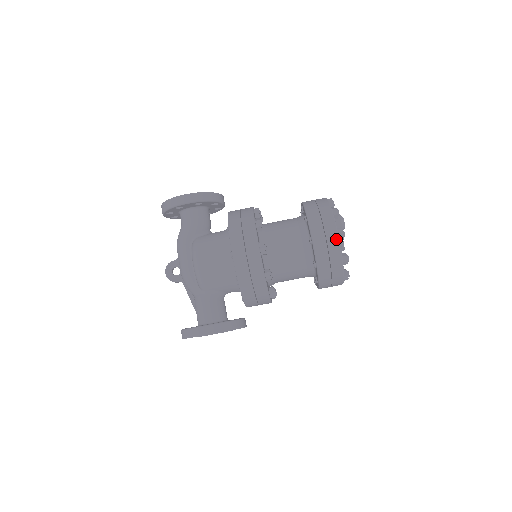
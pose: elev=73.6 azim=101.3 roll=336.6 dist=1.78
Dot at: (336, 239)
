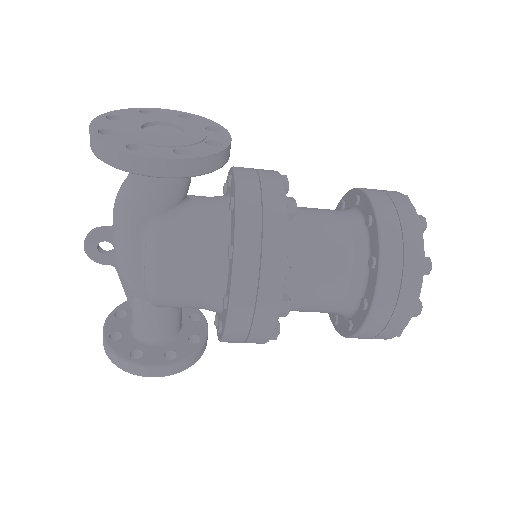
Dot at: (406, 320)
